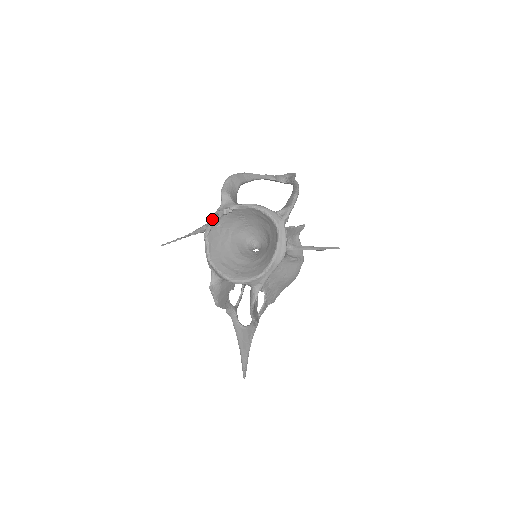
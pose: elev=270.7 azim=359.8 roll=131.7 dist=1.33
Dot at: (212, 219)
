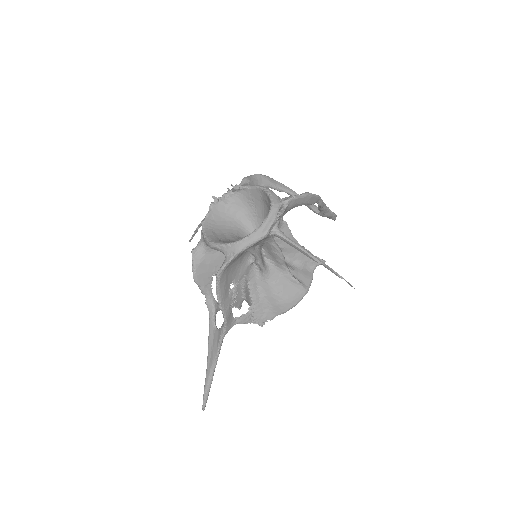
Dot at: (224, 193)
